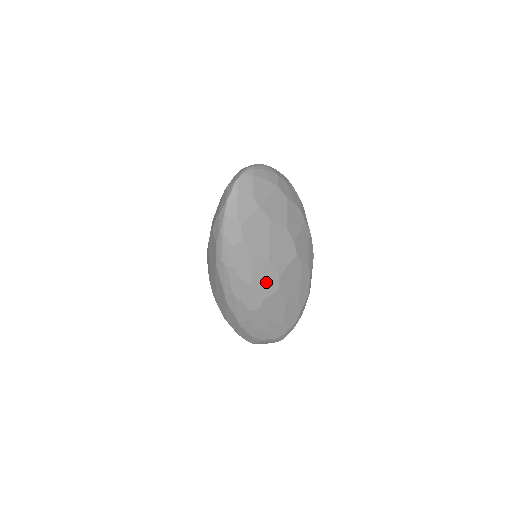
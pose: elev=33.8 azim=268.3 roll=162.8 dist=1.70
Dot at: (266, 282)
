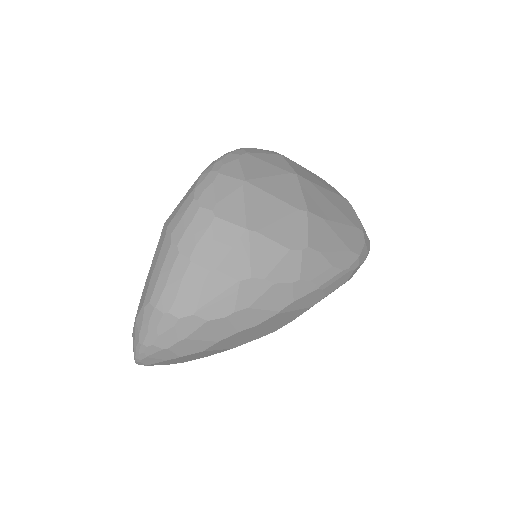
Dot at: occluded
